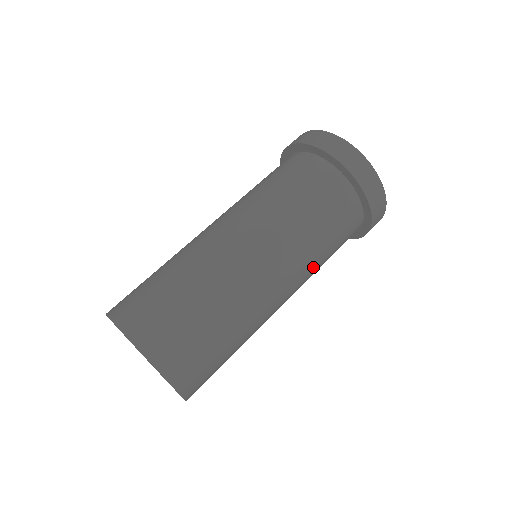
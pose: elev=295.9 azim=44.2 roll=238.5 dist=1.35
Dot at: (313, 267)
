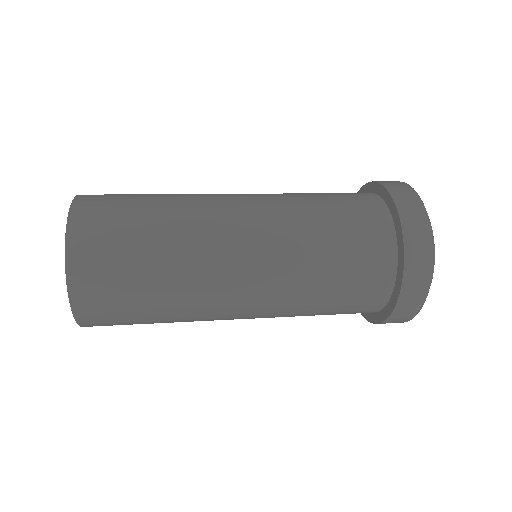
Dot at: (296, 307)
